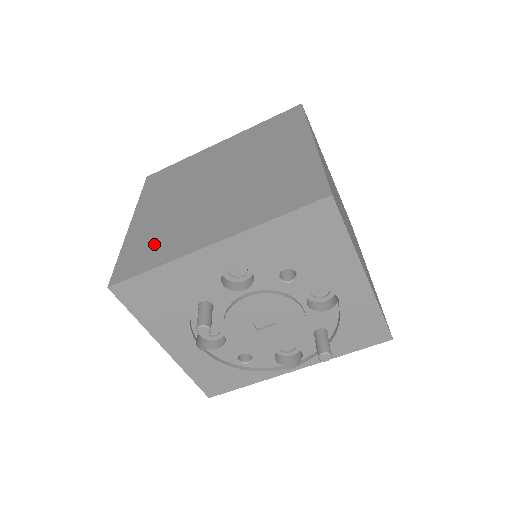
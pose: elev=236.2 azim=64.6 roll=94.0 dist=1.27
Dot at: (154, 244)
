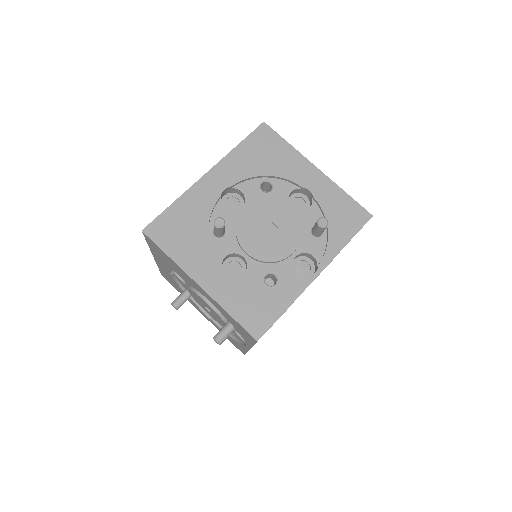
Dot at: occluded
